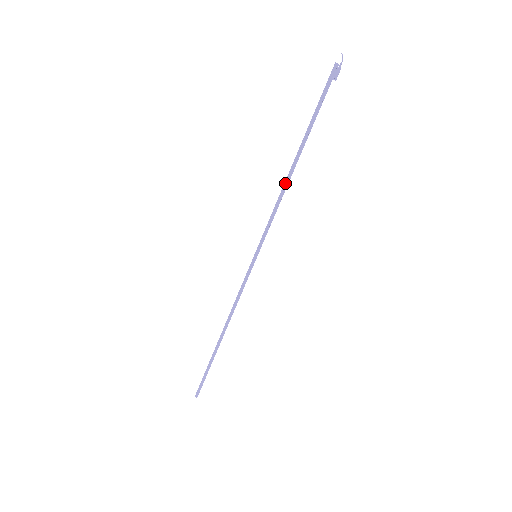
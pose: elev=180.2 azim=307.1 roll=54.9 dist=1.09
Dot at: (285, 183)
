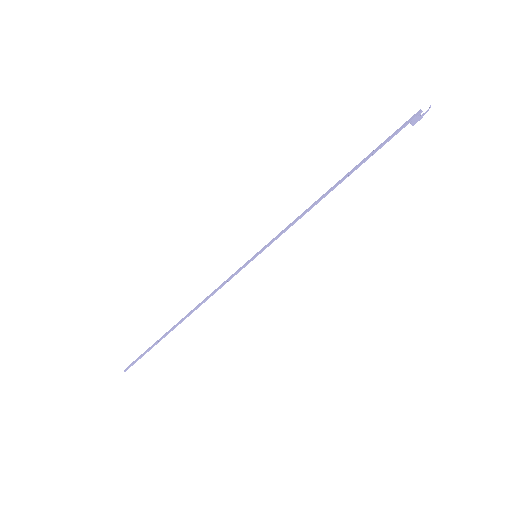
Dot at: (319, 199)
